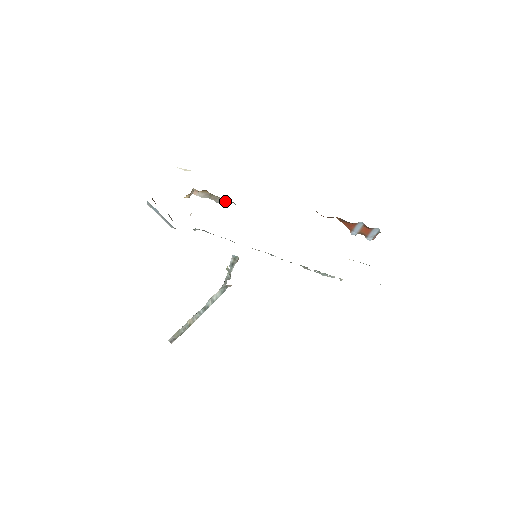
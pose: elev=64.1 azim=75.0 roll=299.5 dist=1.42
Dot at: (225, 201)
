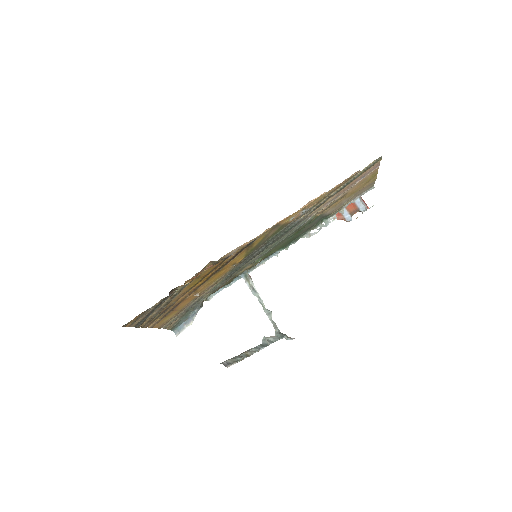
Dot at: occluded
